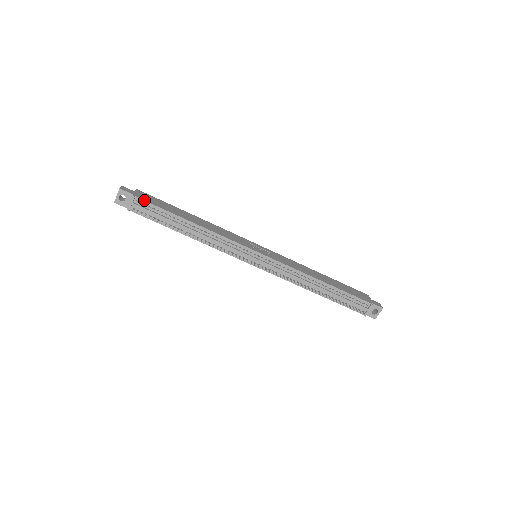
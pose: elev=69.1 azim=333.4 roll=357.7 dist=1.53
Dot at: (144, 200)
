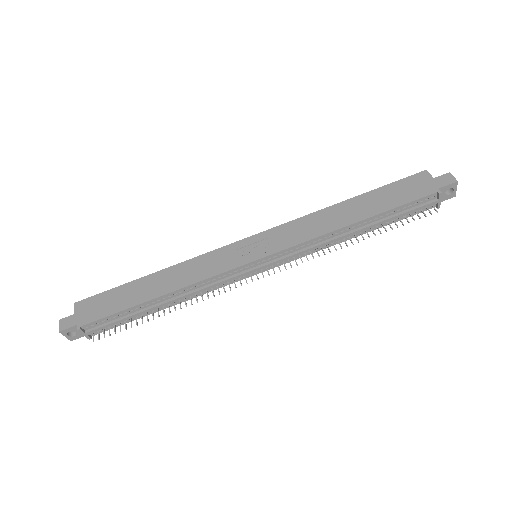
Dot at: (91, 322)
